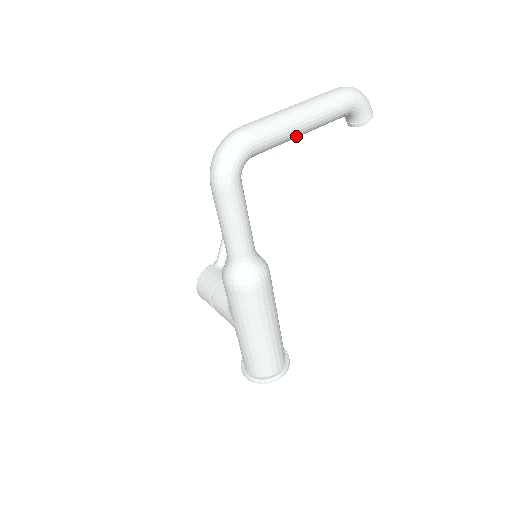
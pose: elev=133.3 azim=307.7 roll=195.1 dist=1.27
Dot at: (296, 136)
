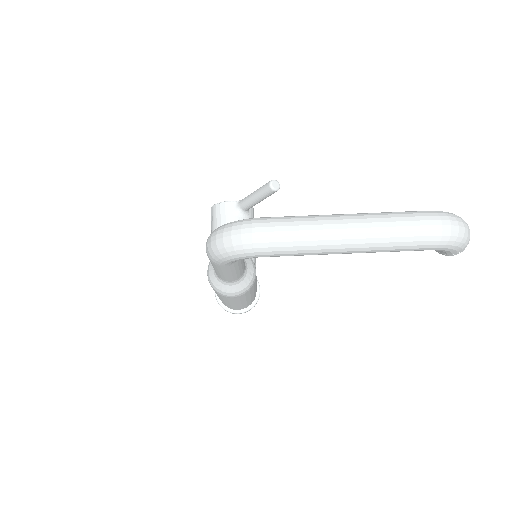
Dot at: occluded
